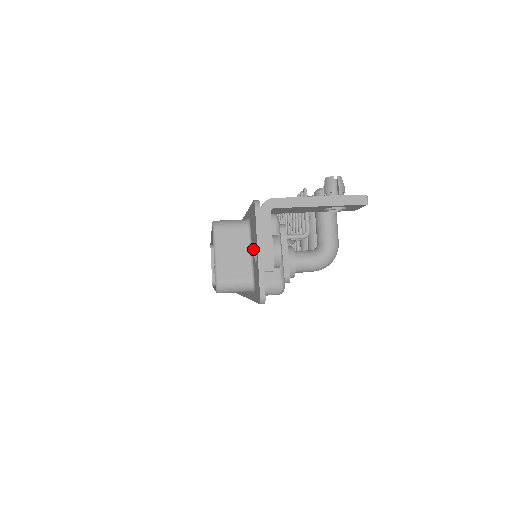
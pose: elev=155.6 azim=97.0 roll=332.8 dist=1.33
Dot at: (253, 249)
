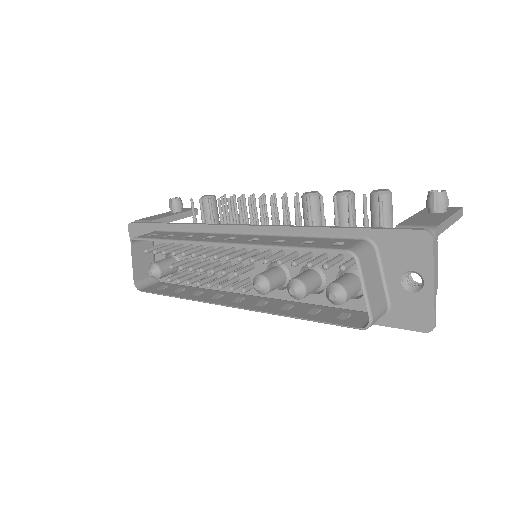
Dot at: (396, 276)
